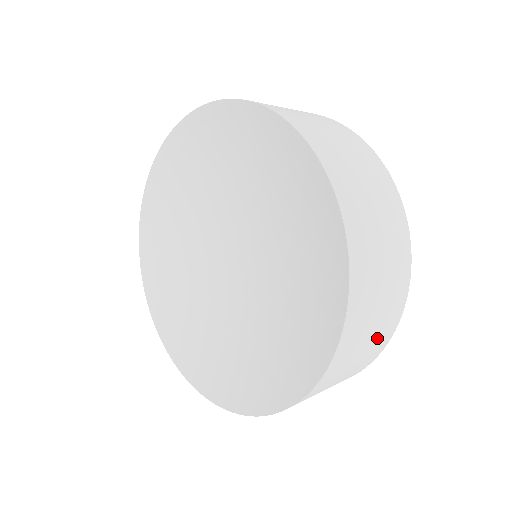
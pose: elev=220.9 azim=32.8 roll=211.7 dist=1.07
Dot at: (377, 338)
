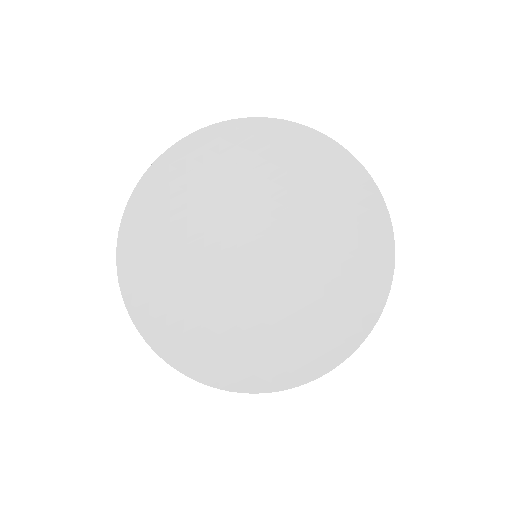
Dot at: occluded
